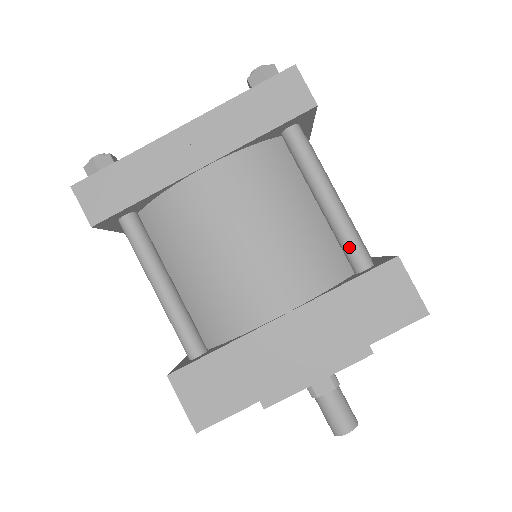
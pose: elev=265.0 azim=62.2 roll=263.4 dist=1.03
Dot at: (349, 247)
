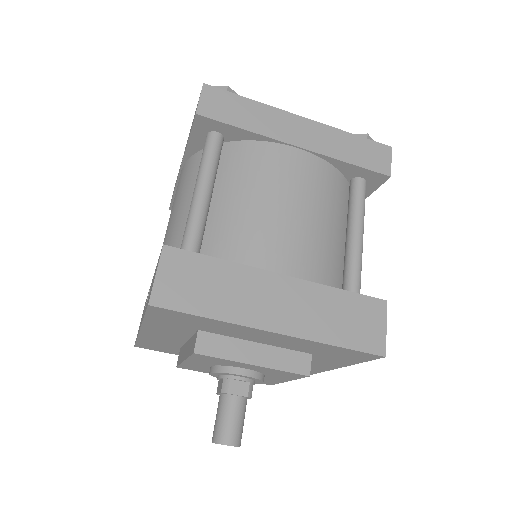
Dot at: (352, 275)
